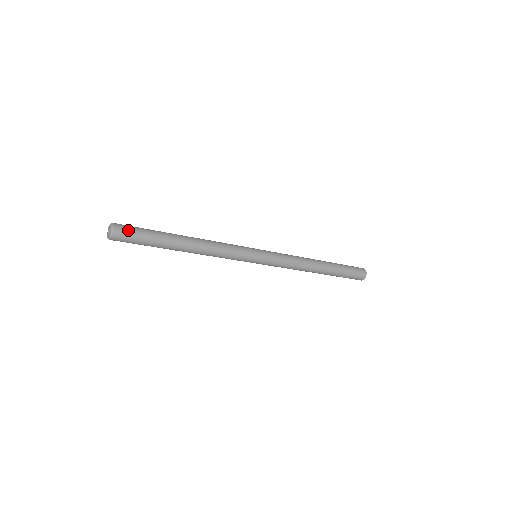
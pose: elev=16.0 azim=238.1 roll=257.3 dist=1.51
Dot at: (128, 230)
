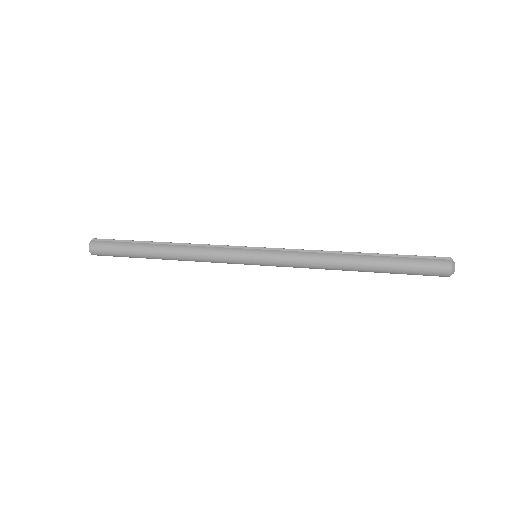
Dot at: (102, 248)
